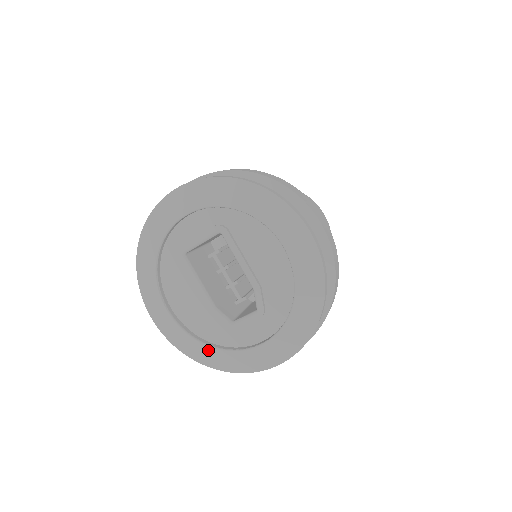
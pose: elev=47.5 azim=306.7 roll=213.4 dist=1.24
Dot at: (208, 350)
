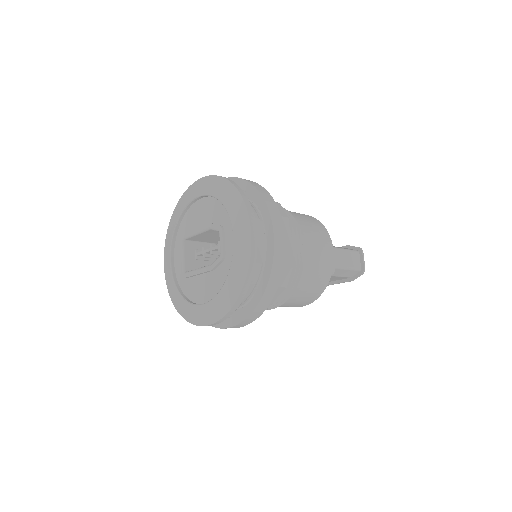
Dot at: (227, 285)
